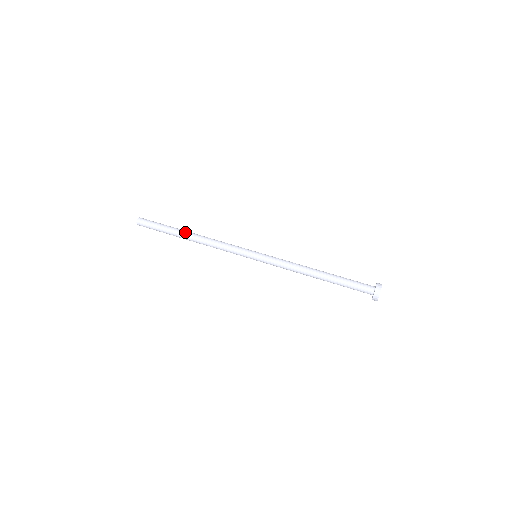
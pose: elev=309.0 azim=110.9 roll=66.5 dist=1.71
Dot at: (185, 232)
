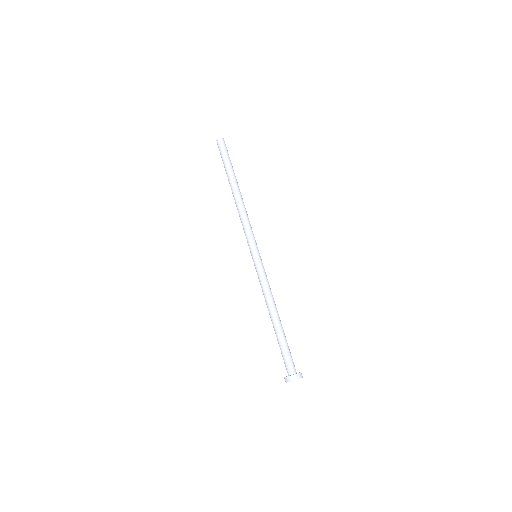
Dot at: (234, 184)
